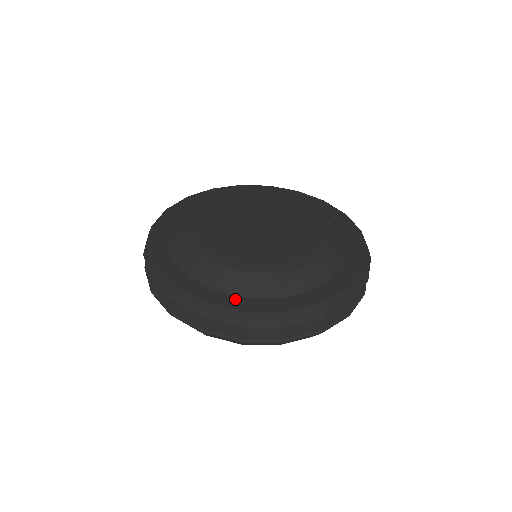
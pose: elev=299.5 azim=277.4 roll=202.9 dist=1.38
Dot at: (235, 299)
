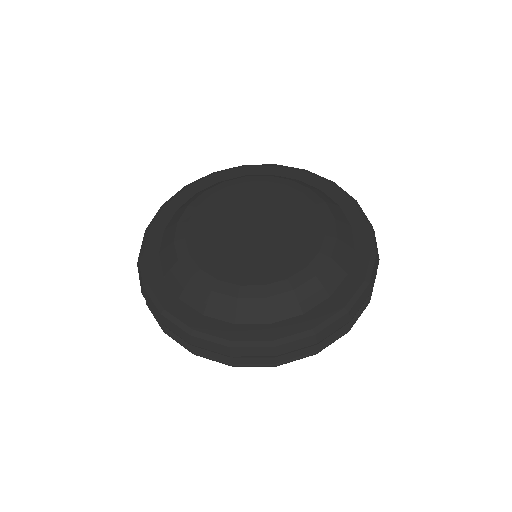
Dot at: (223, 326)
